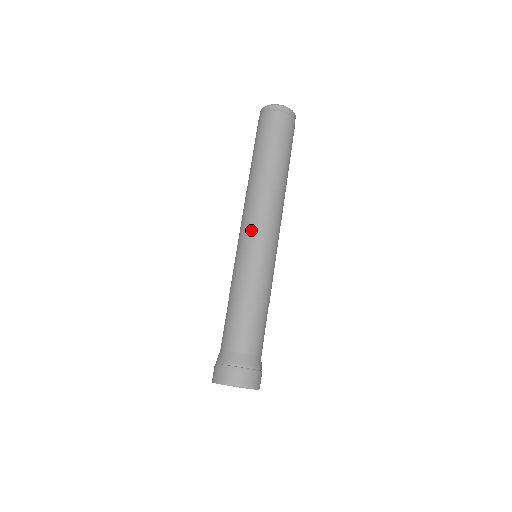
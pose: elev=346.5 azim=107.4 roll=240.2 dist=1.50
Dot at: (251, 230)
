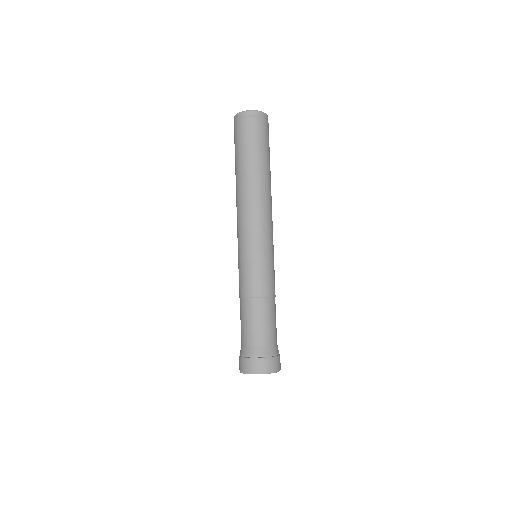
Dot at: (255, 235)
